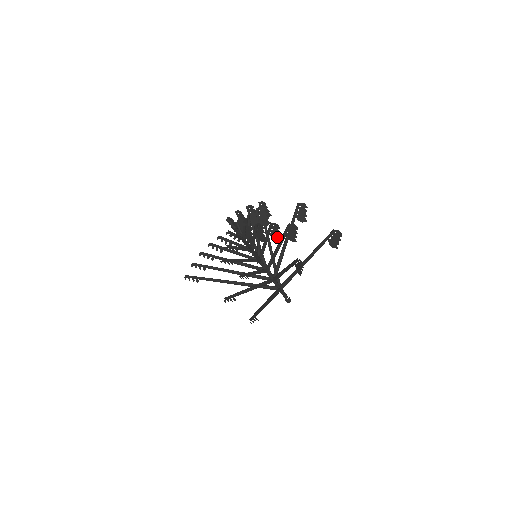
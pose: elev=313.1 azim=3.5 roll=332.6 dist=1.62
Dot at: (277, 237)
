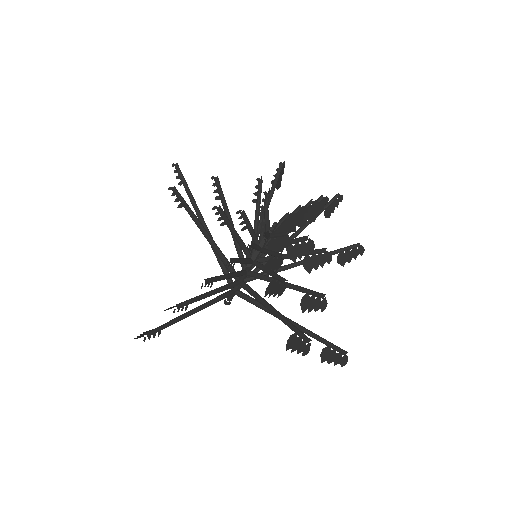
Dot at: (305, 220)
